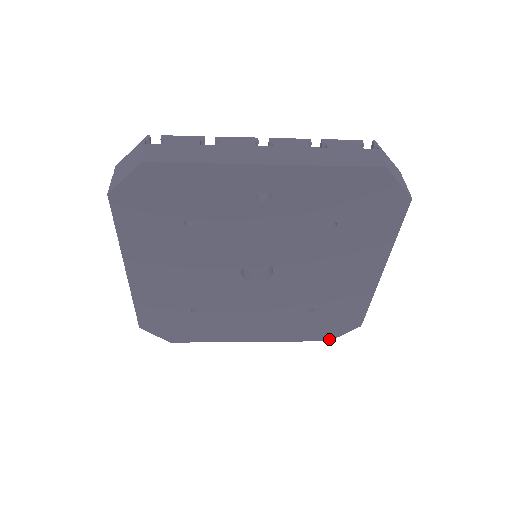
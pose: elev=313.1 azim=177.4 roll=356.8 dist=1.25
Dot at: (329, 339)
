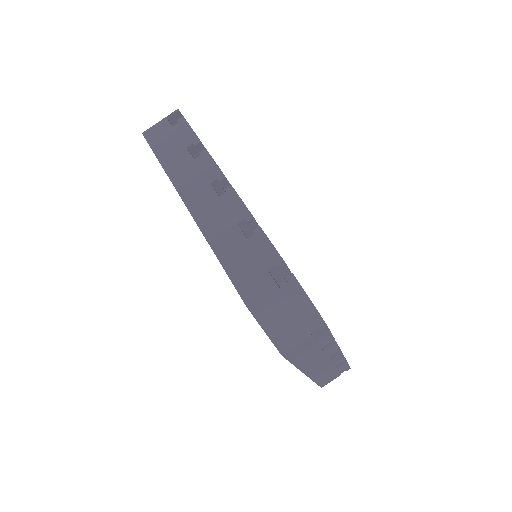
Dot at: occluded
